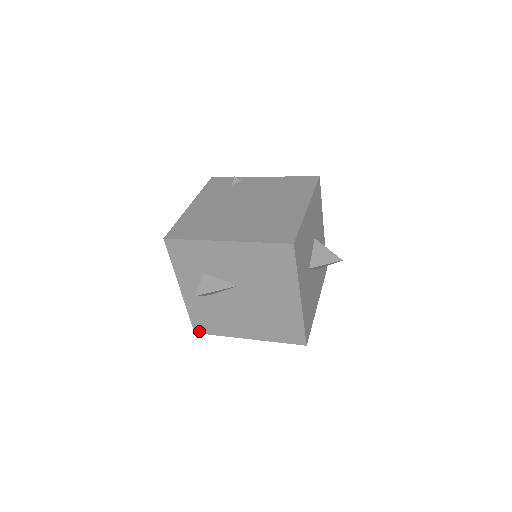
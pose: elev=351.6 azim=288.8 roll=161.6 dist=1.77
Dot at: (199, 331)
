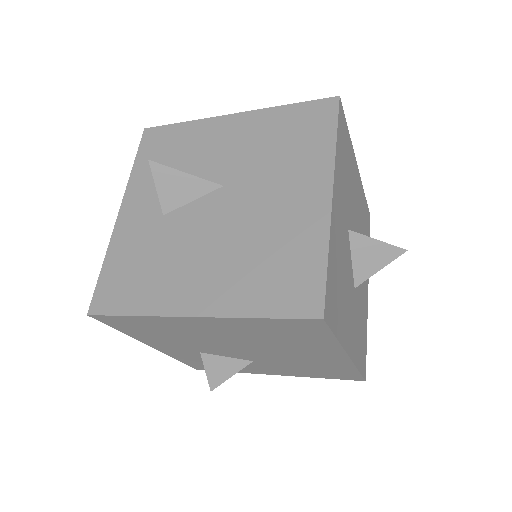
Dot at: (99, 308)
